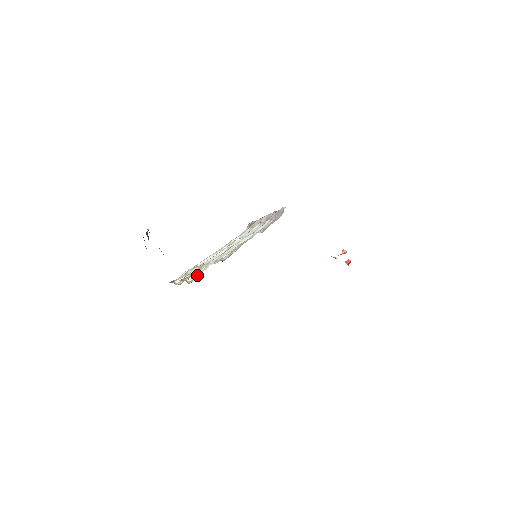
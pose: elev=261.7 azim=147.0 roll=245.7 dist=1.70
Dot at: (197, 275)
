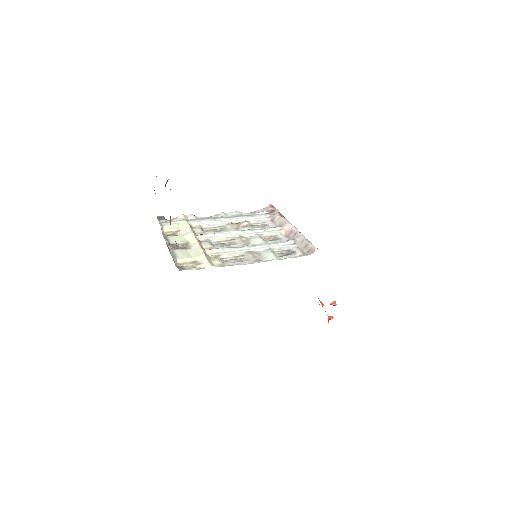
Dot at: (190, 261)
